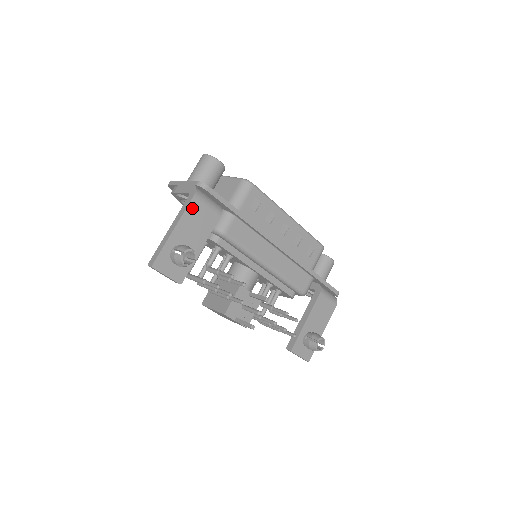
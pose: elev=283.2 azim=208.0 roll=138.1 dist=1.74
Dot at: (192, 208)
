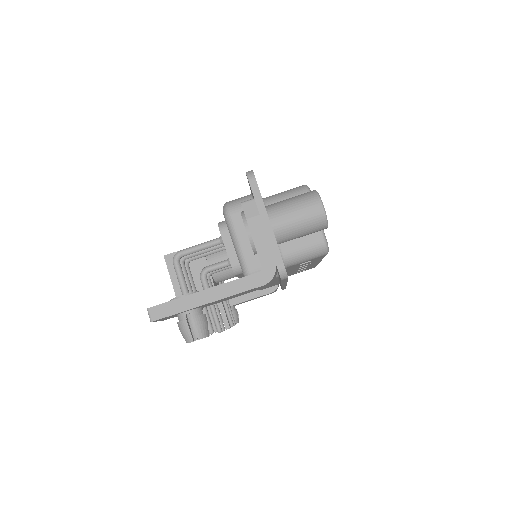
Dot at: (249, 290)
